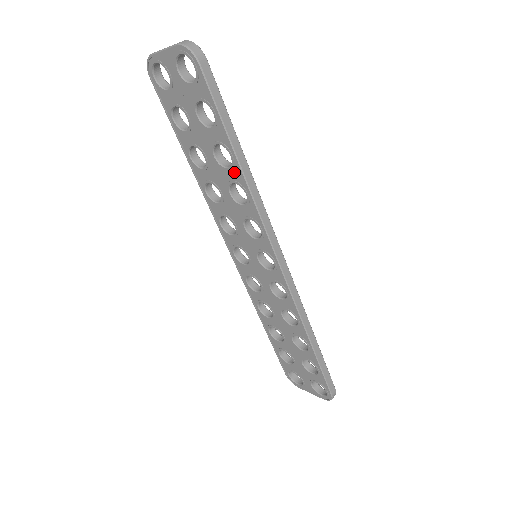
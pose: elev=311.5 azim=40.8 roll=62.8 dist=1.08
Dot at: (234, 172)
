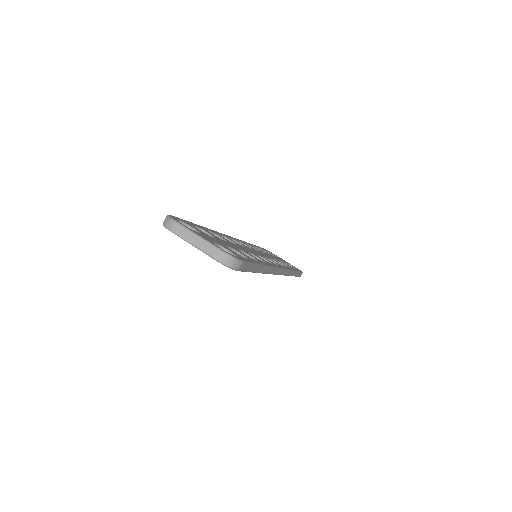
Dot at: occluded
